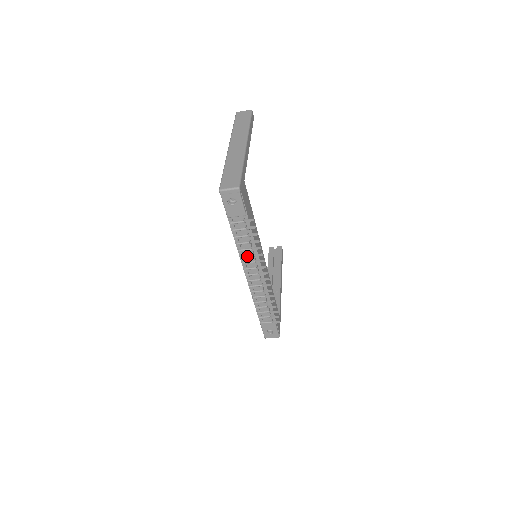
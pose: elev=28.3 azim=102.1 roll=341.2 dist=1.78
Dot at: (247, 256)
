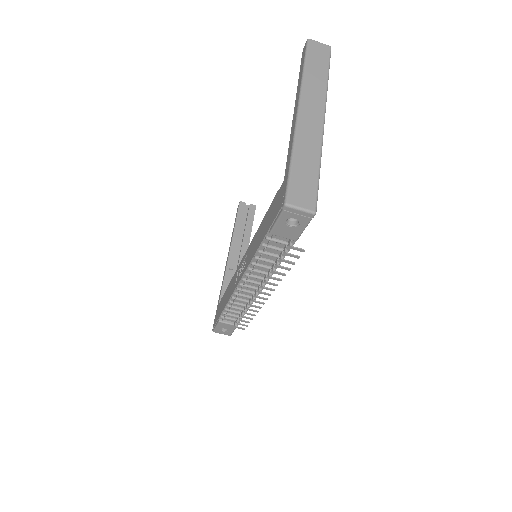
Dot at: (258, 272)
